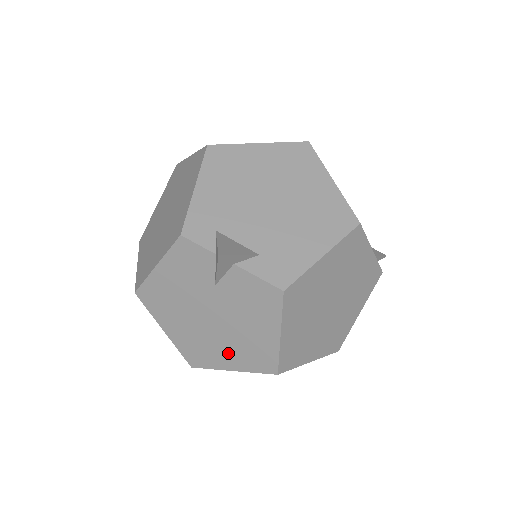
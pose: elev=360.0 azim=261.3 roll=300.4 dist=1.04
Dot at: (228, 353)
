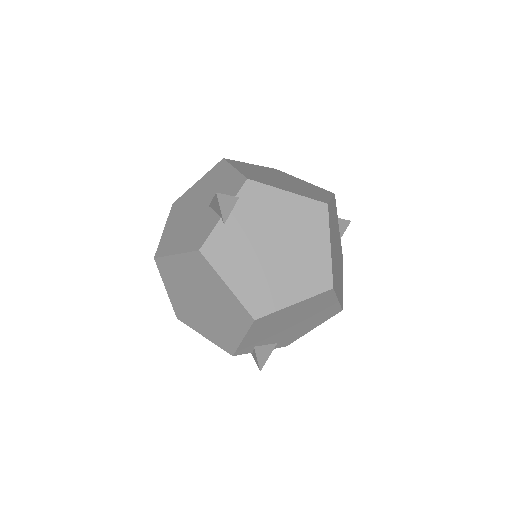
Dot at: occluded
